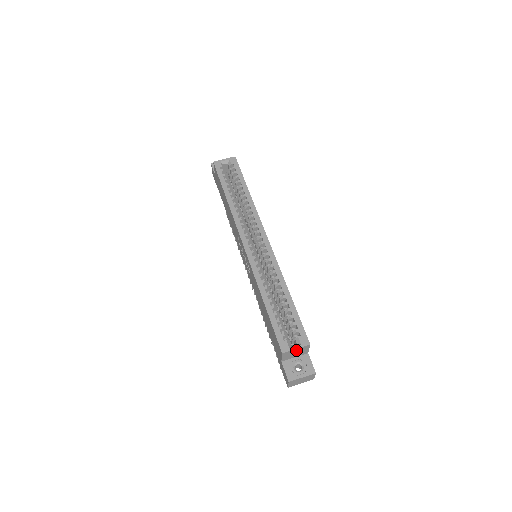
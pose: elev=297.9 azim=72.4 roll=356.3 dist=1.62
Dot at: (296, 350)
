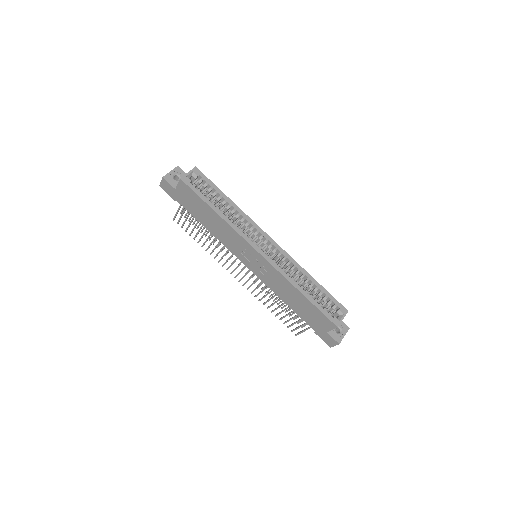
Dot at: (341, 320)
